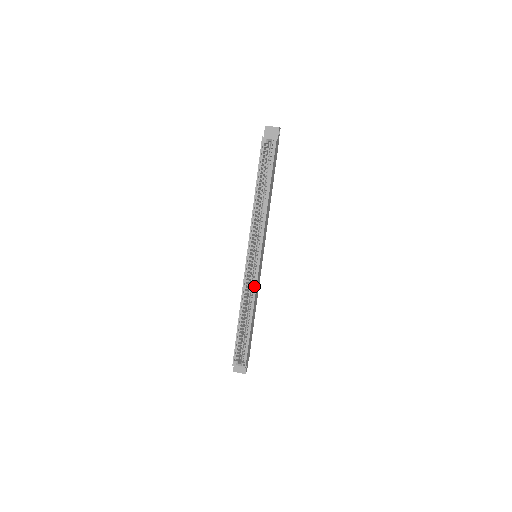
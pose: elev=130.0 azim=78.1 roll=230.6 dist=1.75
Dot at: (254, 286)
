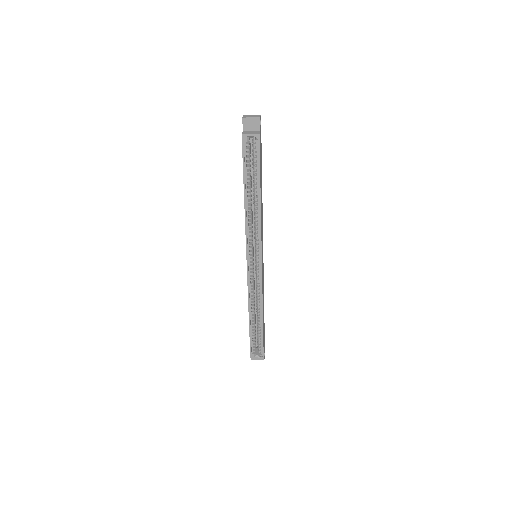
Dot at: (260, 288)
